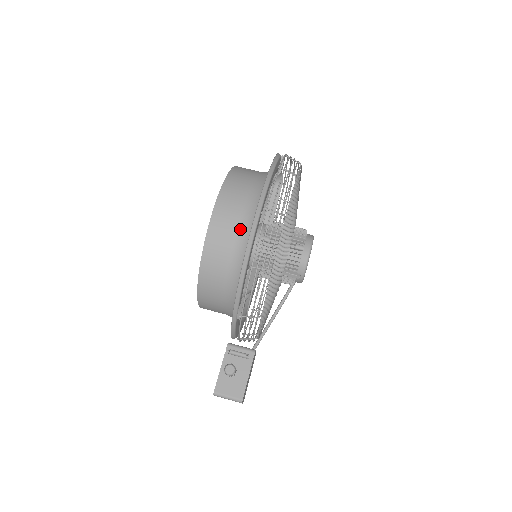
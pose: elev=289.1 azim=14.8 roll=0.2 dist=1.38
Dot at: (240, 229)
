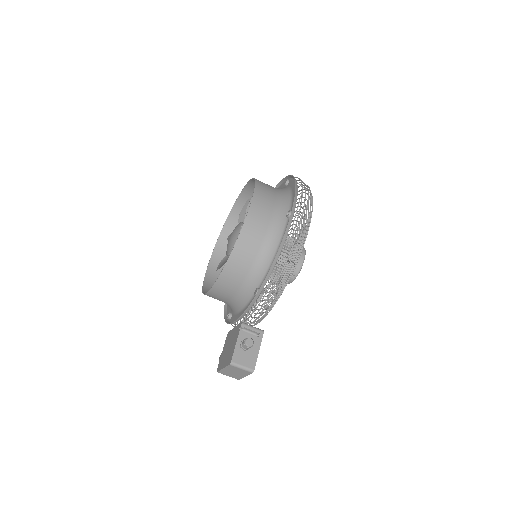
Dot at: (270, 227)
